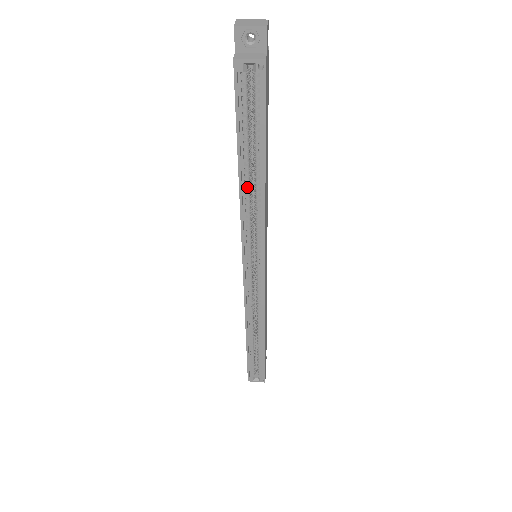
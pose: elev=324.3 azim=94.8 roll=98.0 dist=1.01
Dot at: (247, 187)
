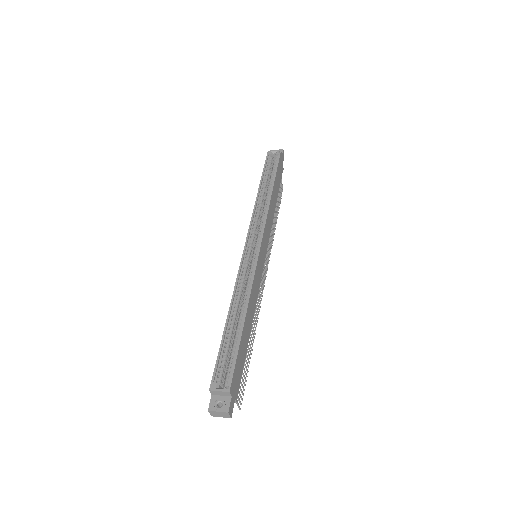
Dot at: (262, 196)
